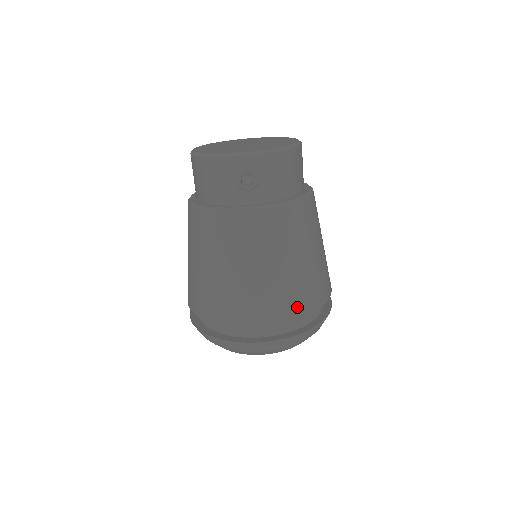
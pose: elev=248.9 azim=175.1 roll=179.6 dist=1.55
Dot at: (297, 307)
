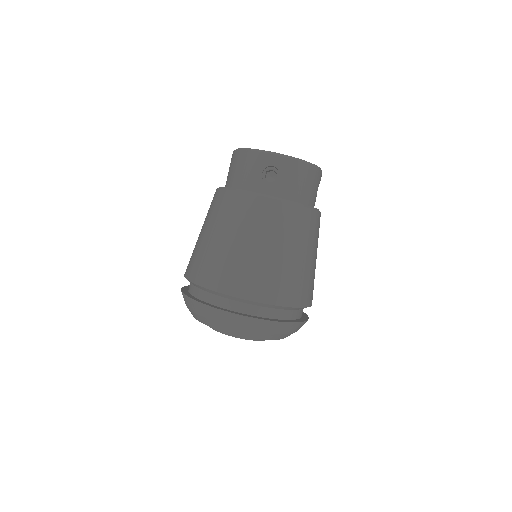
Dot at: (277, 294)
